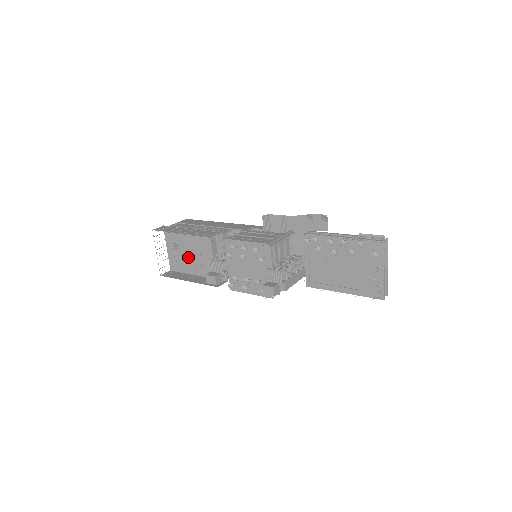
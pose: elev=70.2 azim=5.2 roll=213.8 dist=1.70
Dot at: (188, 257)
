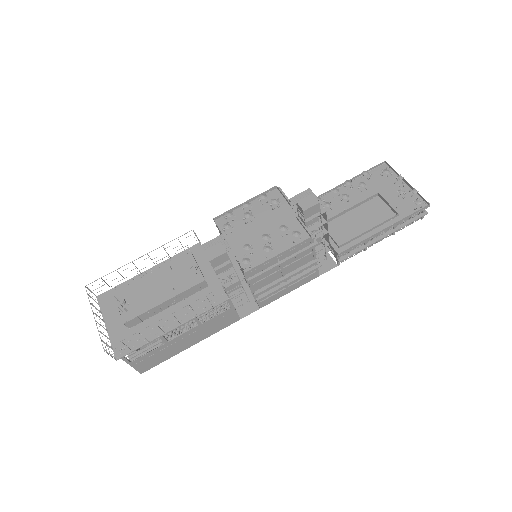
Dot at: occluded
